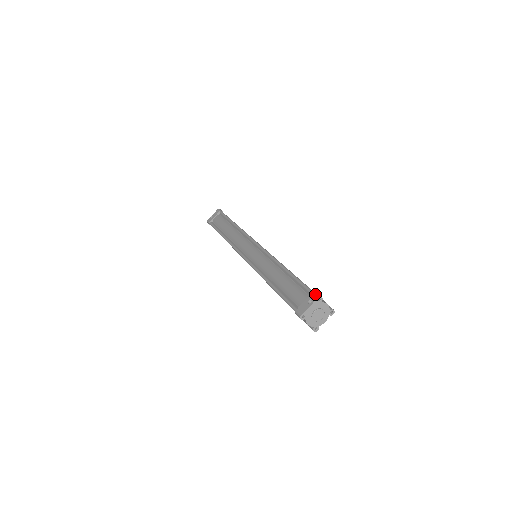
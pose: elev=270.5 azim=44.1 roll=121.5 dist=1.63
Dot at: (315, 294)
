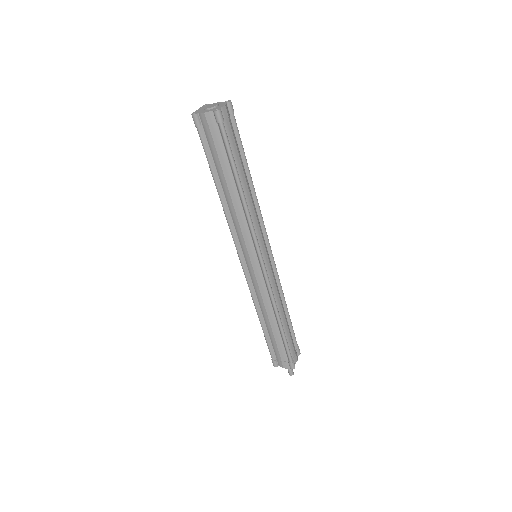
Dot at: occluded
